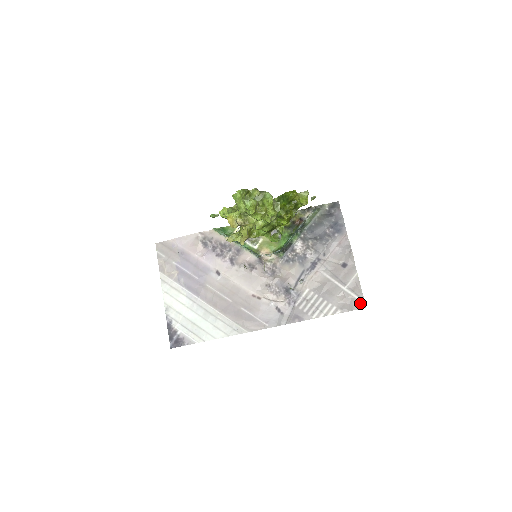
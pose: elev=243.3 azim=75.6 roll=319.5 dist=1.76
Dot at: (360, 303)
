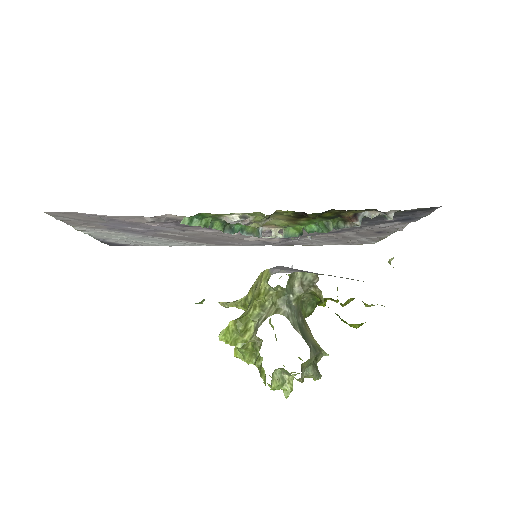
Dot at: (370, 243)
